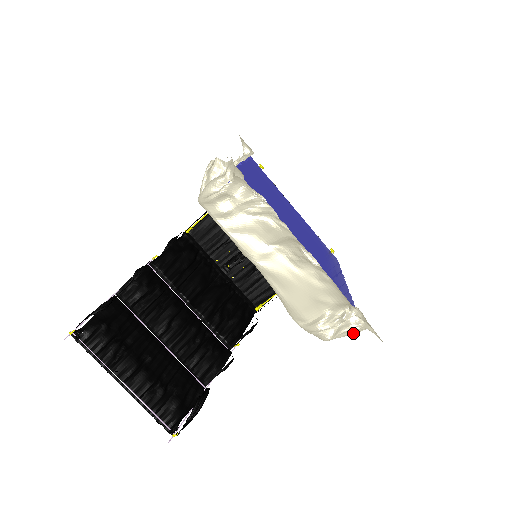
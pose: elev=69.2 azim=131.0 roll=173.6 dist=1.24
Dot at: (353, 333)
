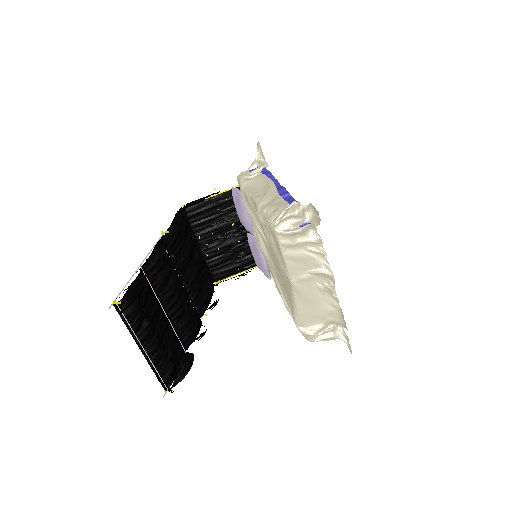
Dot at: occluded
